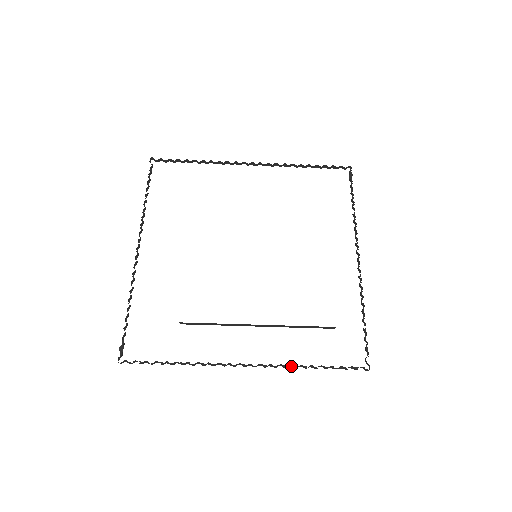
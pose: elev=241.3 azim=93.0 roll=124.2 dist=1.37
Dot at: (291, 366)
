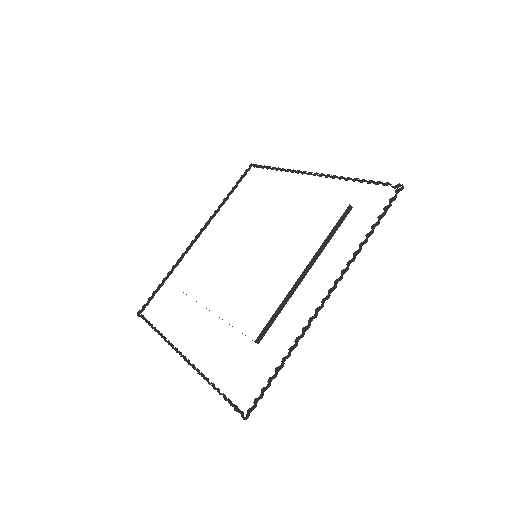
Dot at: (356, 255)
